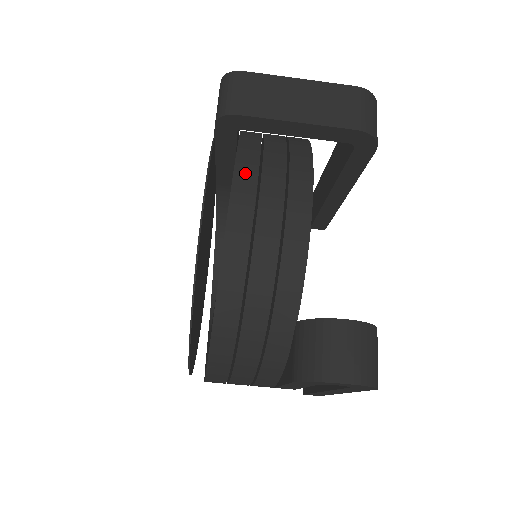
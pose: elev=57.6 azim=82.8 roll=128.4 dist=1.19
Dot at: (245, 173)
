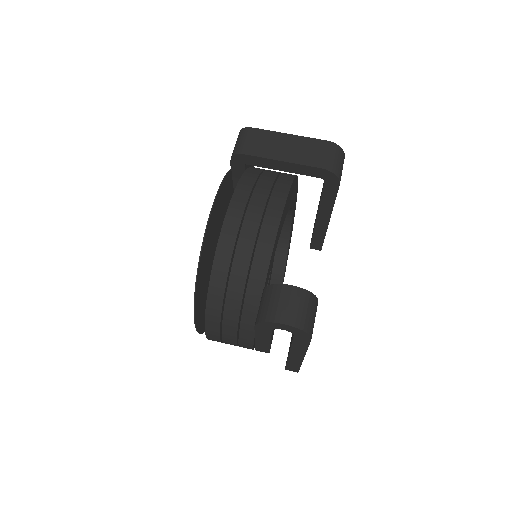
Dot at: (242, 190)
